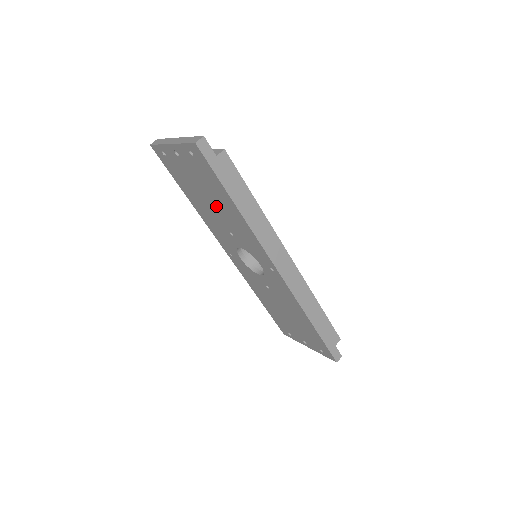
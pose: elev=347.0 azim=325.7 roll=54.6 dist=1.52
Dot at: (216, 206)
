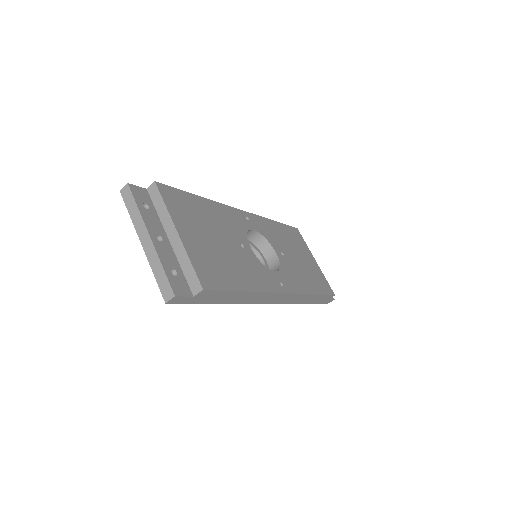
Dot at: occluded
